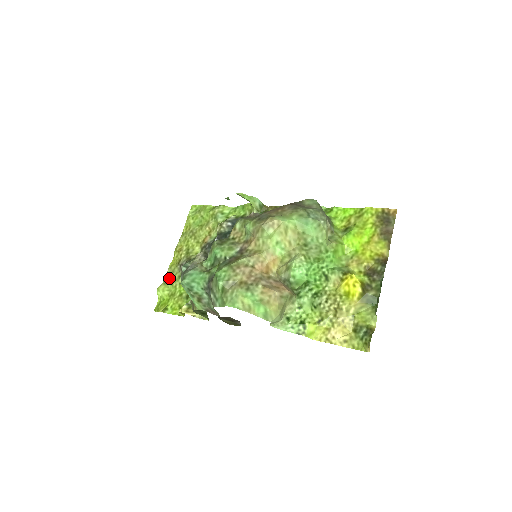
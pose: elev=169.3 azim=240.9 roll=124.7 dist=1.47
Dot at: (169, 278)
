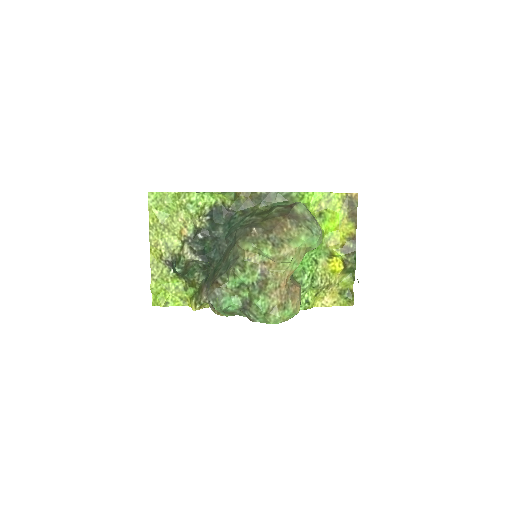
Dot at: (156, 274)
